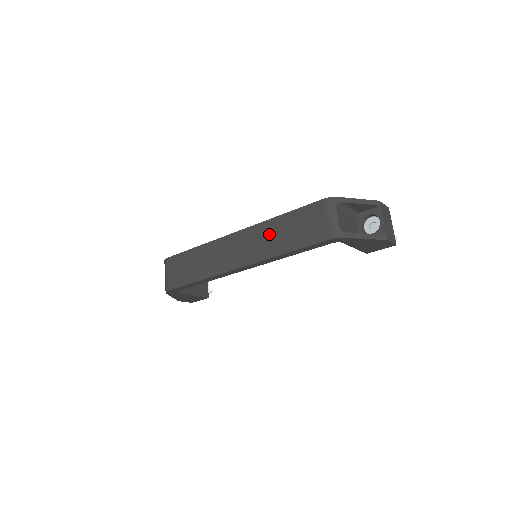
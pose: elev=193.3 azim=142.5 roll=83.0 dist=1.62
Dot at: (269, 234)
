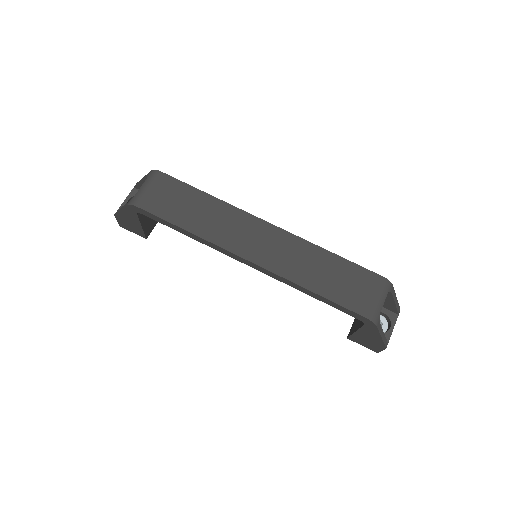
Dot at: (307, 258)
